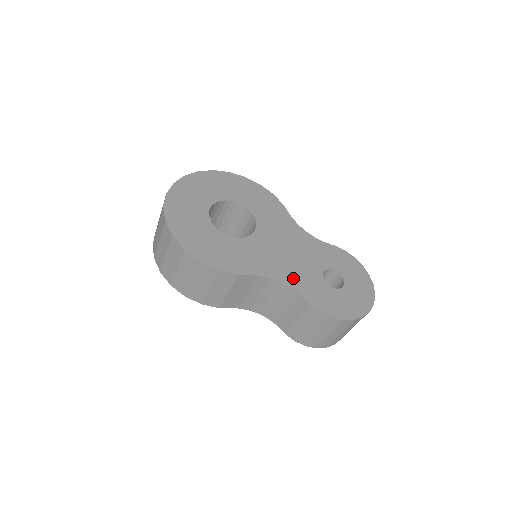
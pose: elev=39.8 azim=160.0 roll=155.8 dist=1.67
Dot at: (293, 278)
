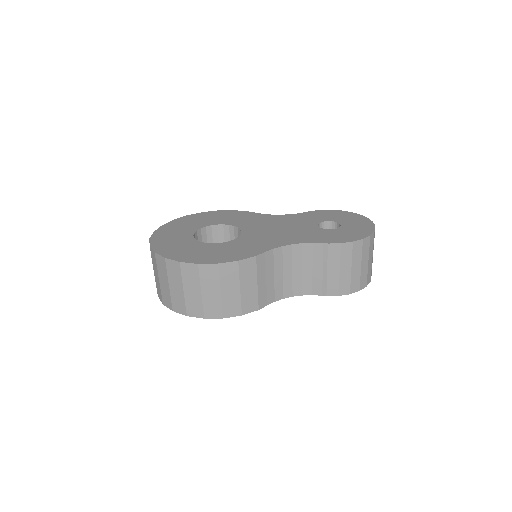
Dot at: (300, 238)
